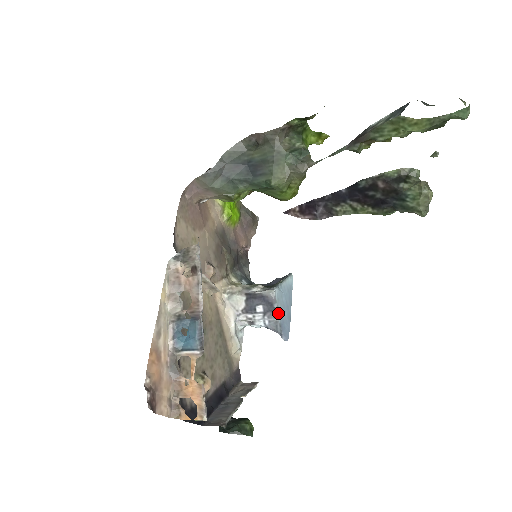
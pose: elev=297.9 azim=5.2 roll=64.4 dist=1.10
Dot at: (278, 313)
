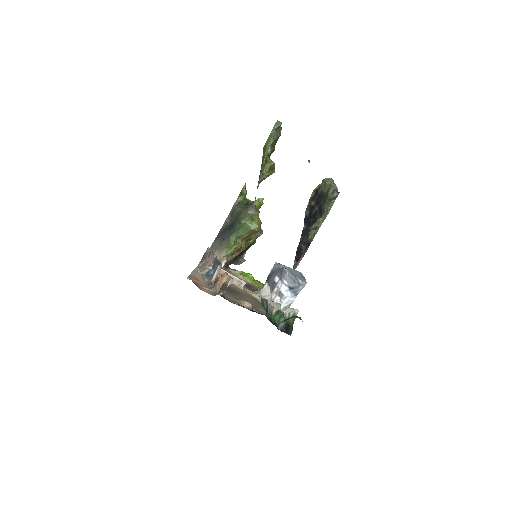
Dot at: (285, 268)
